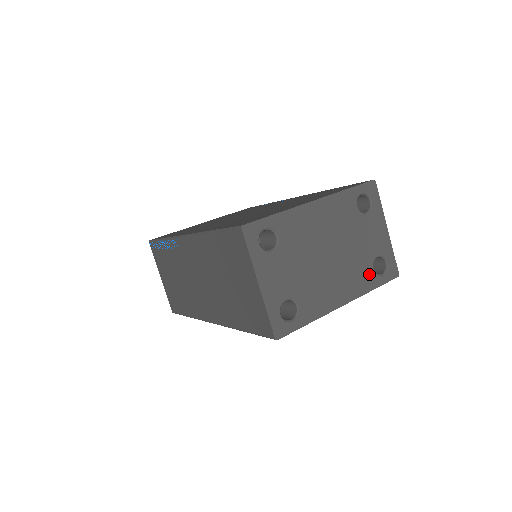
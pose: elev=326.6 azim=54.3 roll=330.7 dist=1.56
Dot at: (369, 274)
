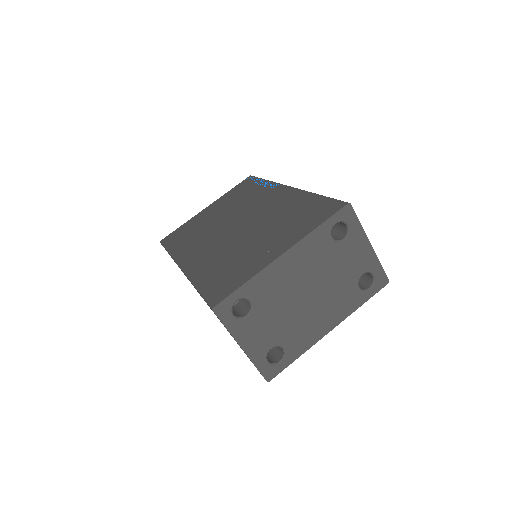
Dot at: (354, 294)
